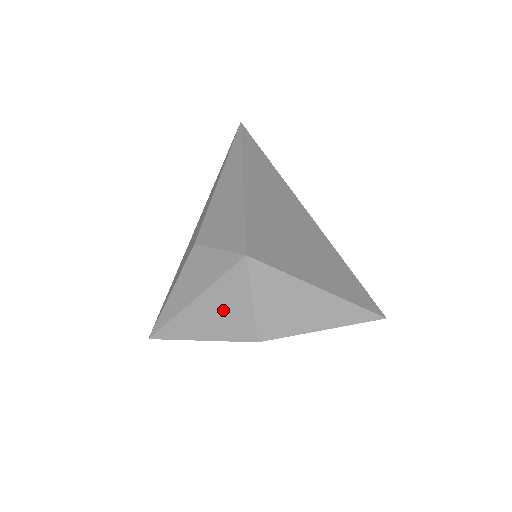
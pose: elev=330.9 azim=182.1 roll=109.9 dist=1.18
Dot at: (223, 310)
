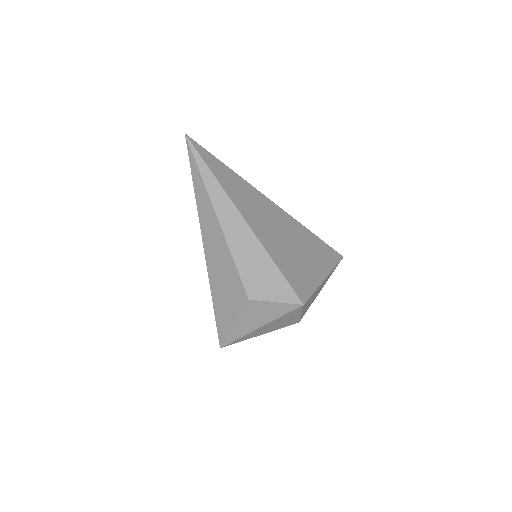
Dot at: (280, 323)
